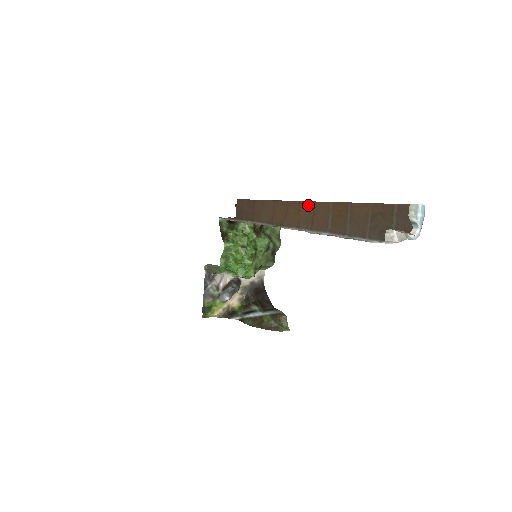
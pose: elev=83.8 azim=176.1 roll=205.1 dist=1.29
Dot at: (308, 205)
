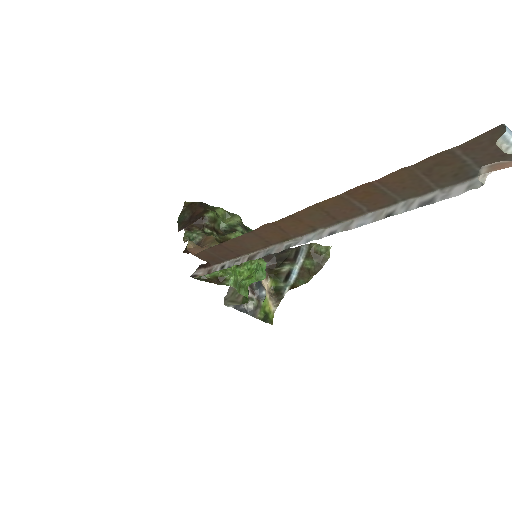
Dot at: (308, 212)
